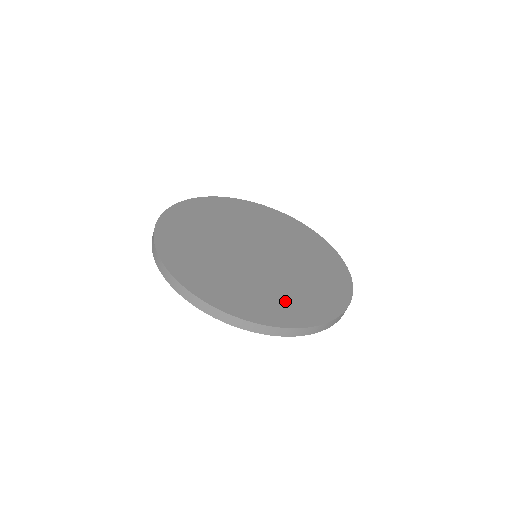
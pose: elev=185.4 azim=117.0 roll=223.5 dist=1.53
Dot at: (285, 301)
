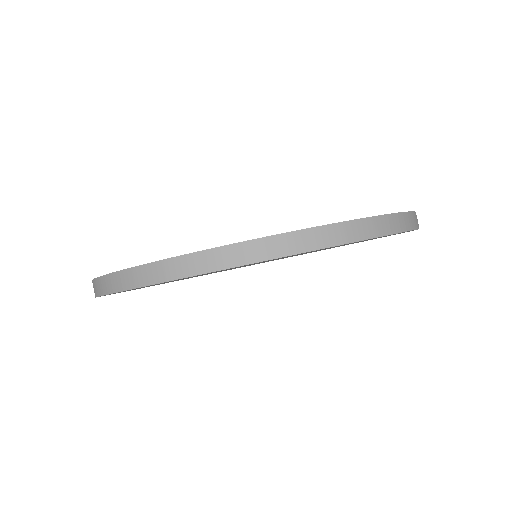
Dot at: occluded
